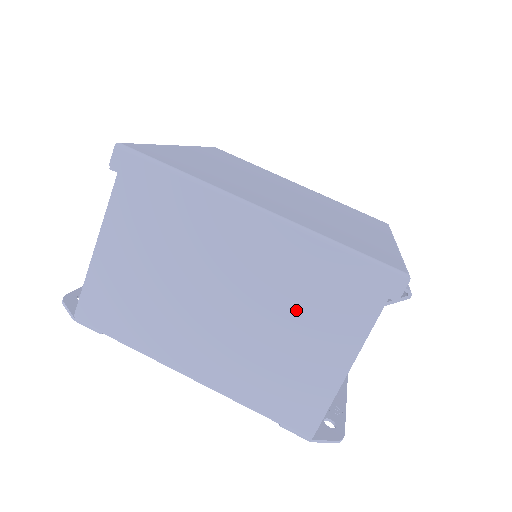
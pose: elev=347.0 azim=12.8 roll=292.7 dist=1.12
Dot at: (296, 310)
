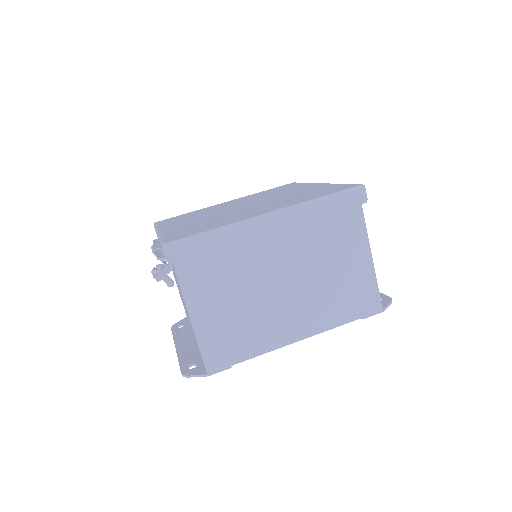
Dot at: (326, 250)
